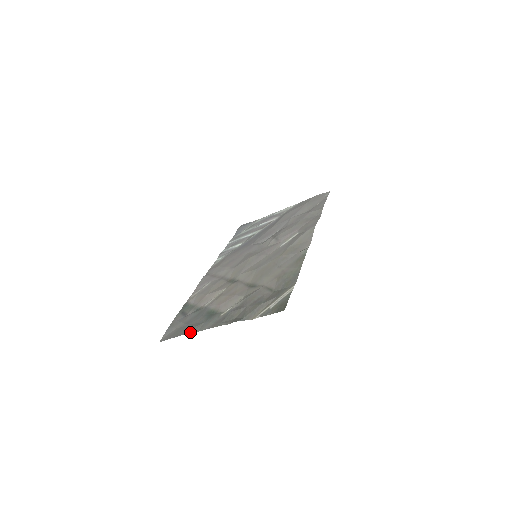
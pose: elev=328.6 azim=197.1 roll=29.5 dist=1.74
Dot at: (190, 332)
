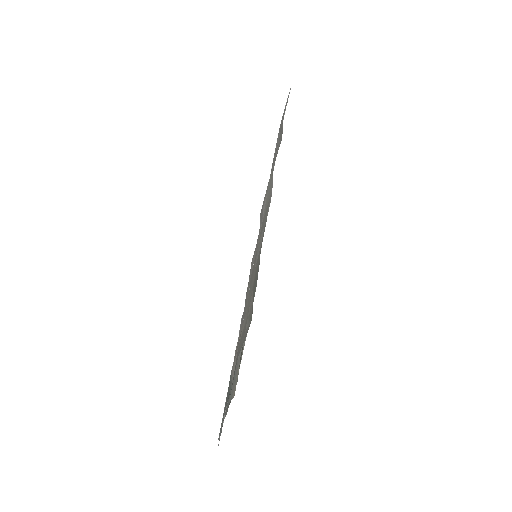
Dot at: occluded
